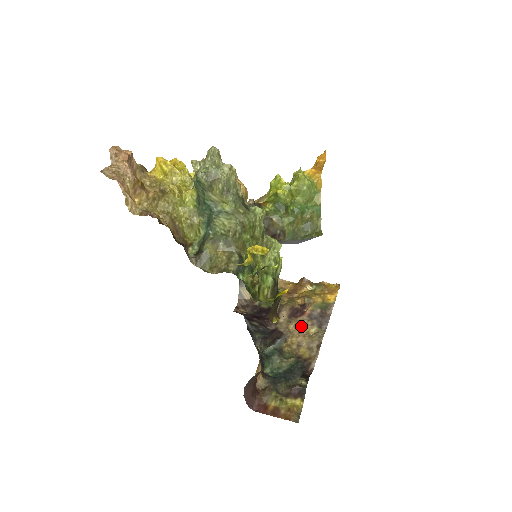
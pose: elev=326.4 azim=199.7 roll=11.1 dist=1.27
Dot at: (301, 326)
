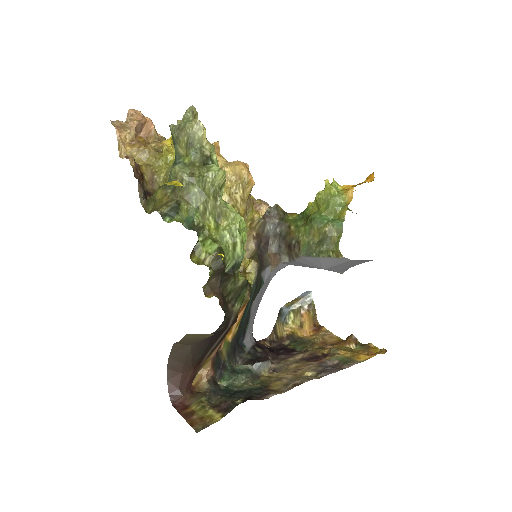
Dot at: (302, 367)
